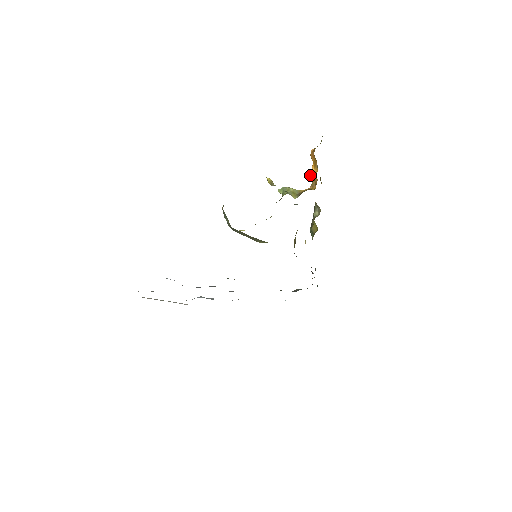
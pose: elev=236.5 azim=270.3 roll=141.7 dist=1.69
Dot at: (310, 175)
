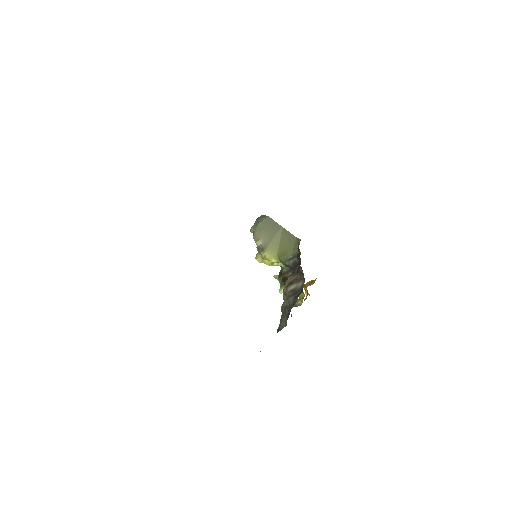
Dot at: occluded
